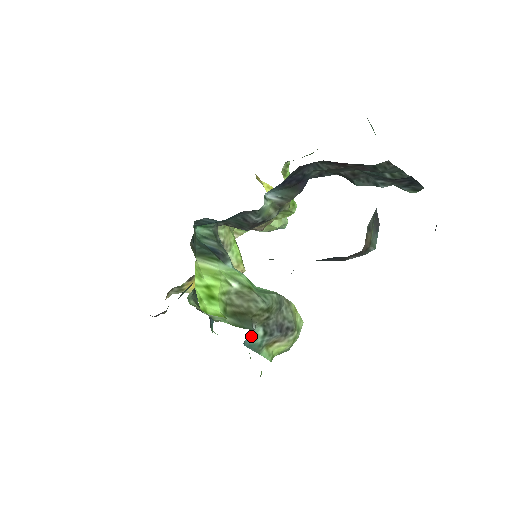
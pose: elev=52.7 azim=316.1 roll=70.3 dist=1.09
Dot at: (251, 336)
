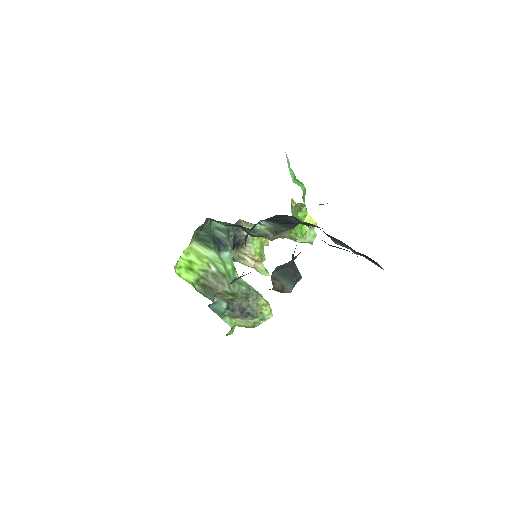
Dot at: (217, 305)
